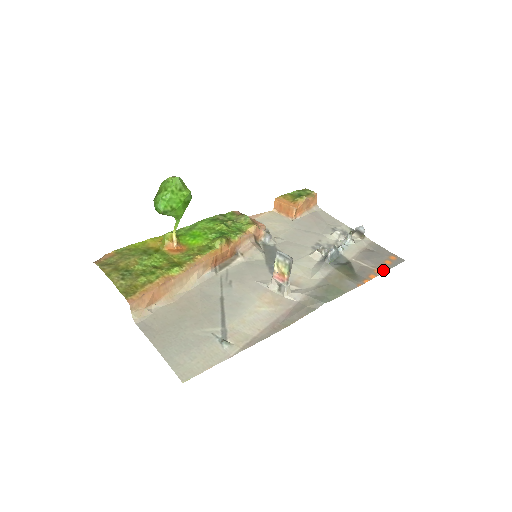
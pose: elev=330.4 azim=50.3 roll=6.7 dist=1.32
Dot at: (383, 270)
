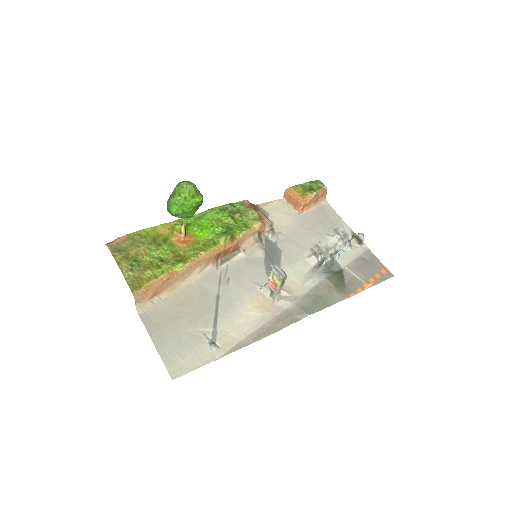
Dot at: (371, 284)
